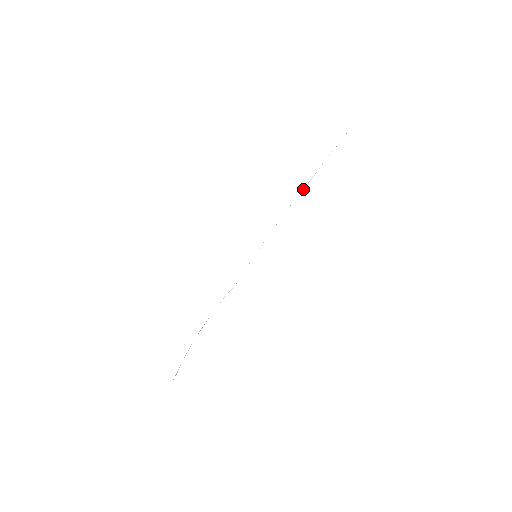
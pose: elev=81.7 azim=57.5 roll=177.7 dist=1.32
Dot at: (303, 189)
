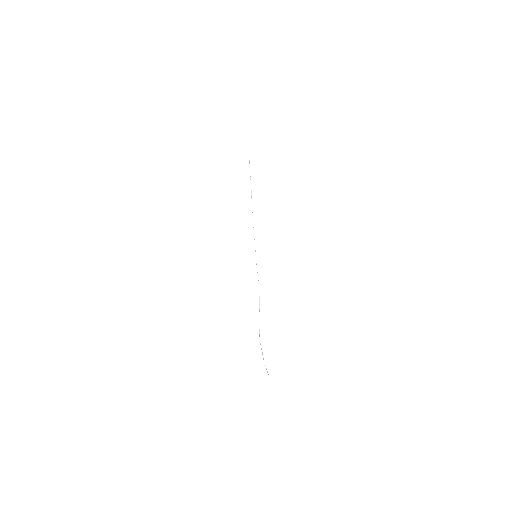
Dot at: occluded
